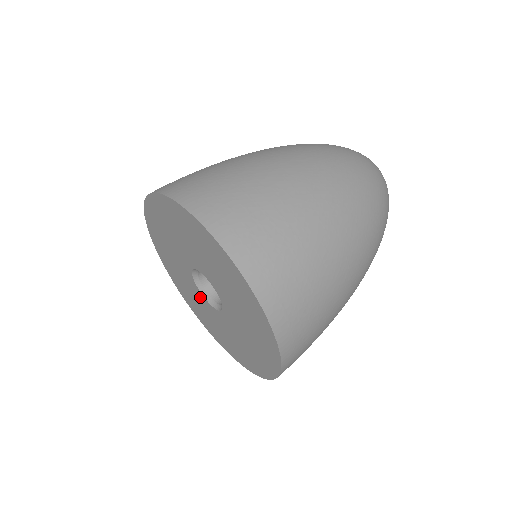
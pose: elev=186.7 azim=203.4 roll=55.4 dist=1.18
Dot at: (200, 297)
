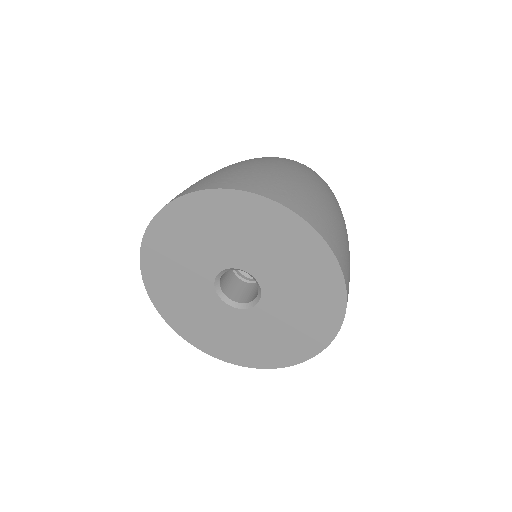
Dot at: (215, 306)
